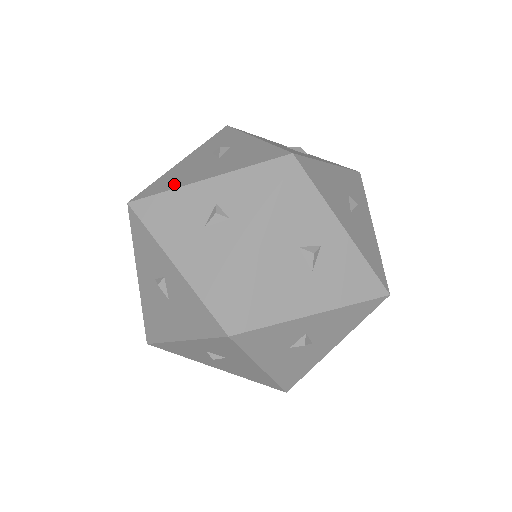
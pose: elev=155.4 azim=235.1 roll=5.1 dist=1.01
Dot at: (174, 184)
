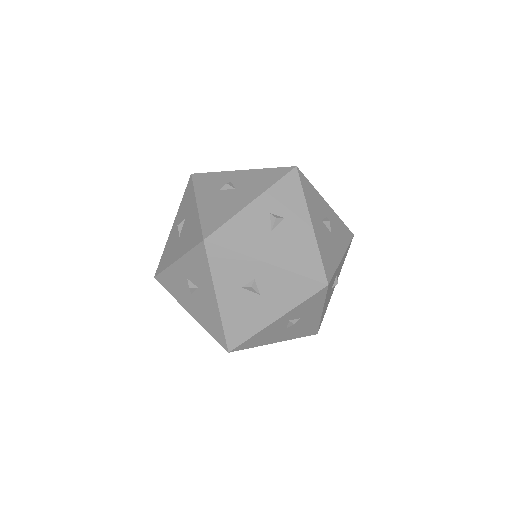
Dot at: (251, 329)
